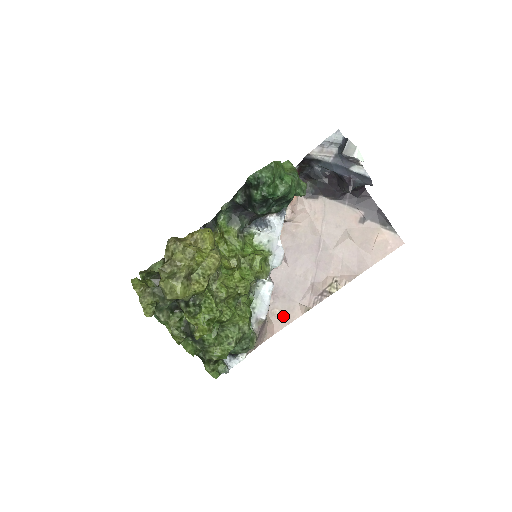
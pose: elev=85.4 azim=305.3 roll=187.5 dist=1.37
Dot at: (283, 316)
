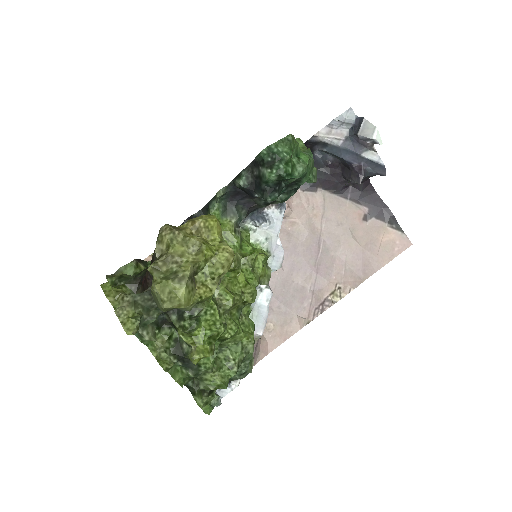
Dot at: (278, 331)
